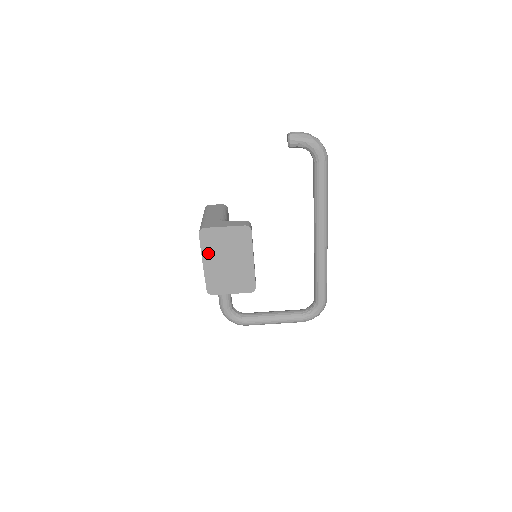
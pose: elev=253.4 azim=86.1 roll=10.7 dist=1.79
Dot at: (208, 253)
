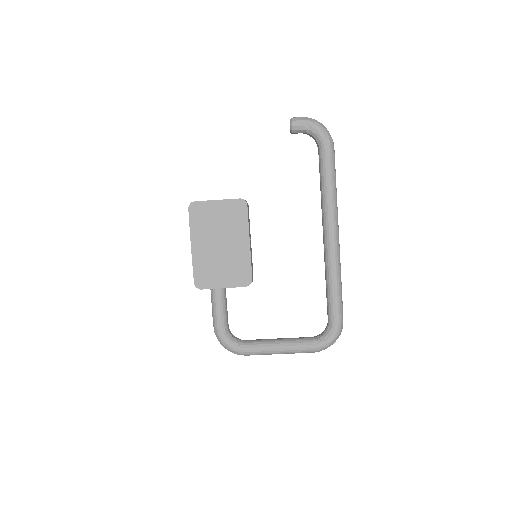
Dot at: (198, 233)
